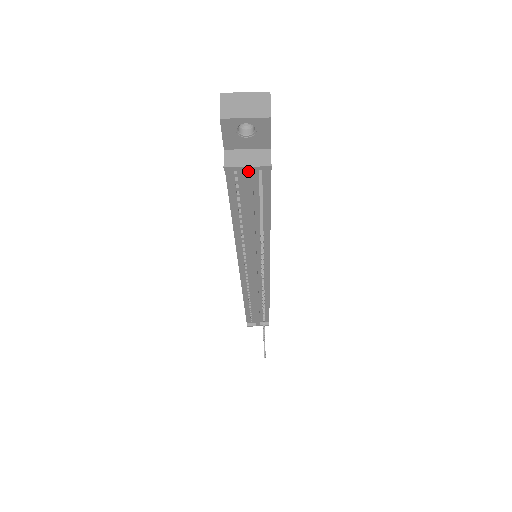
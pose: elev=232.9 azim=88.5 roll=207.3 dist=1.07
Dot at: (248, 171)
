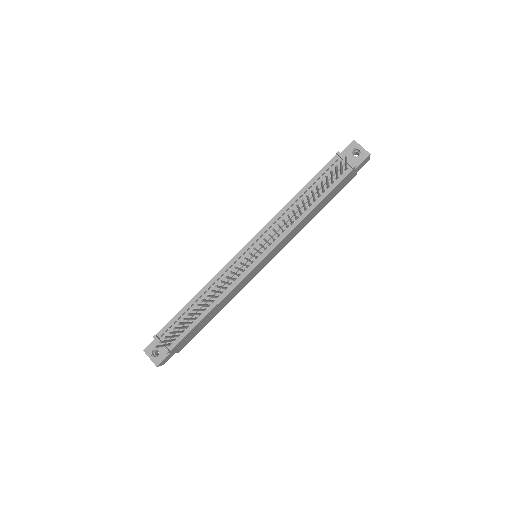
Dot at: (344, 161)
